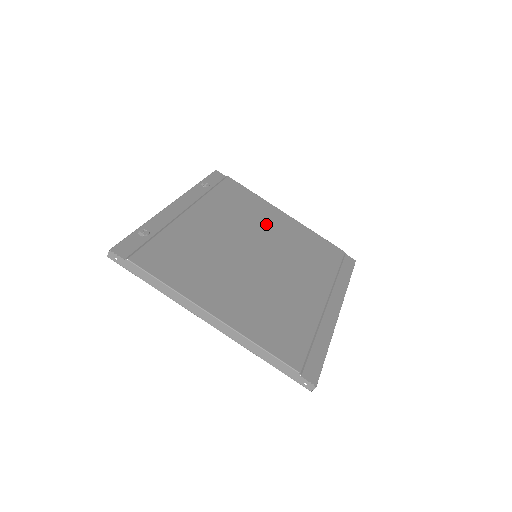
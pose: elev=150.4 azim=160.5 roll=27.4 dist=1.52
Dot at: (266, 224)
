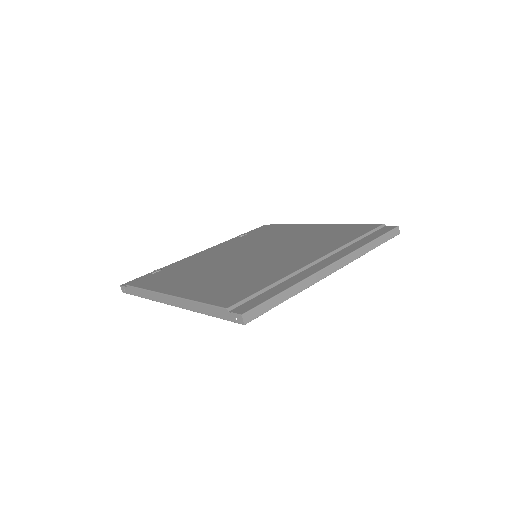
Dot at: (287, 236)
